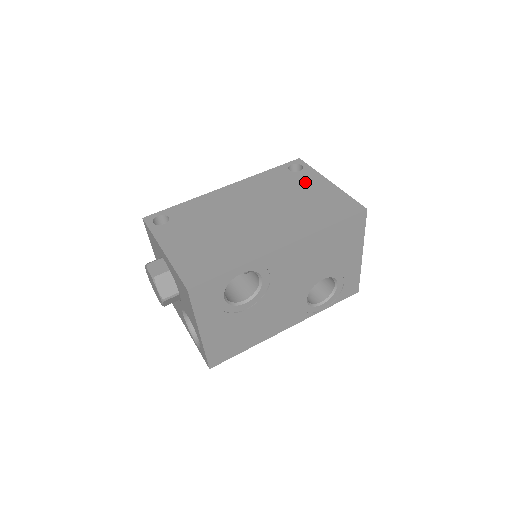
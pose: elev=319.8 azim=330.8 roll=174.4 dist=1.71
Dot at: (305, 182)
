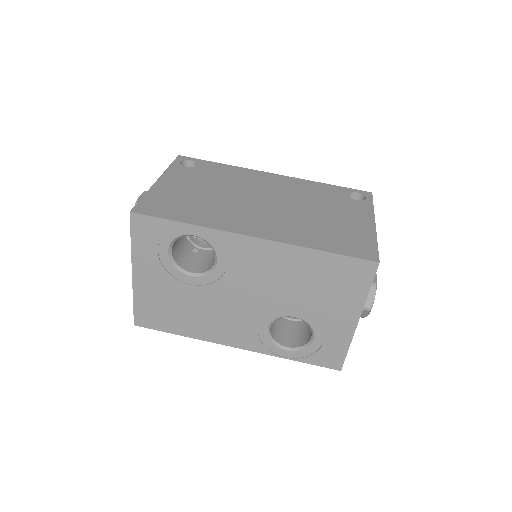
Dot at: (349, 209)
